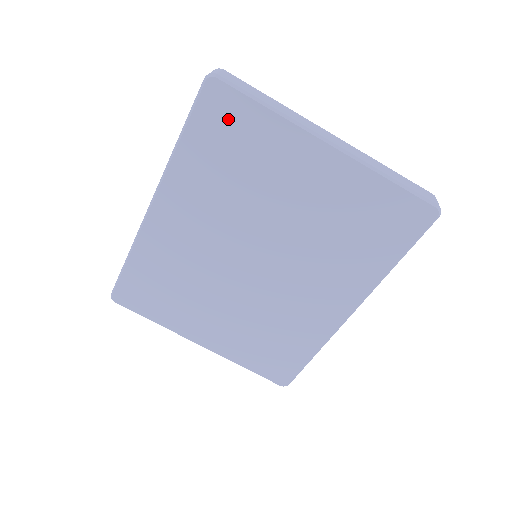
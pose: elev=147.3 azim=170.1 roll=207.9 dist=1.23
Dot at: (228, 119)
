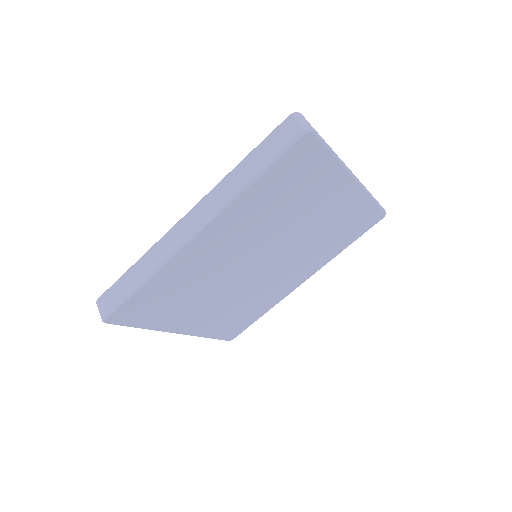
Dot at: (303, 164)
